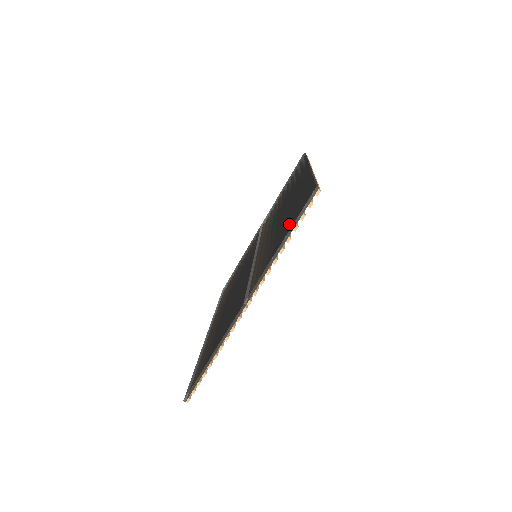
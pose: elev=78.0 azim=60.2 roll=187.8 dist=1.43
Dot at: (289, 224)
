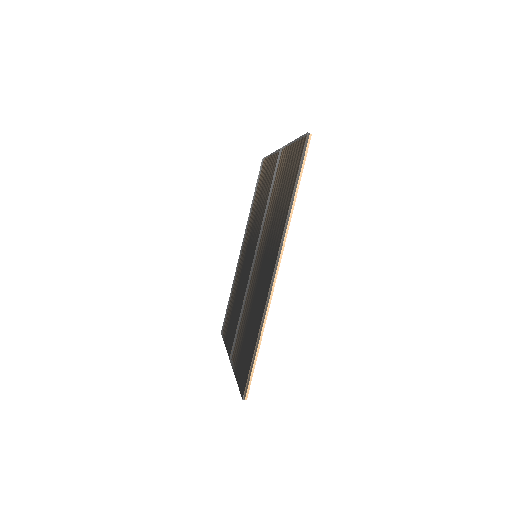
Dot at: (240, 368)
